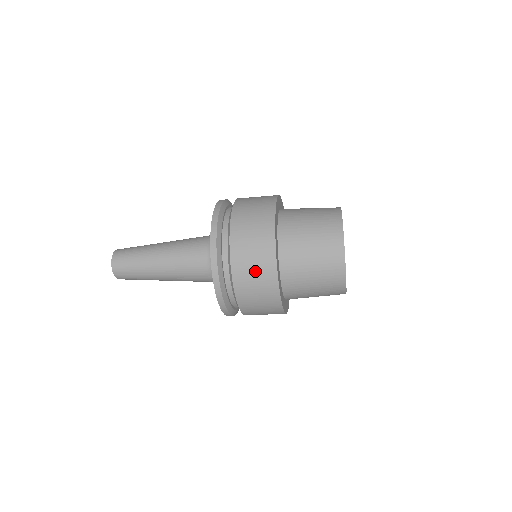
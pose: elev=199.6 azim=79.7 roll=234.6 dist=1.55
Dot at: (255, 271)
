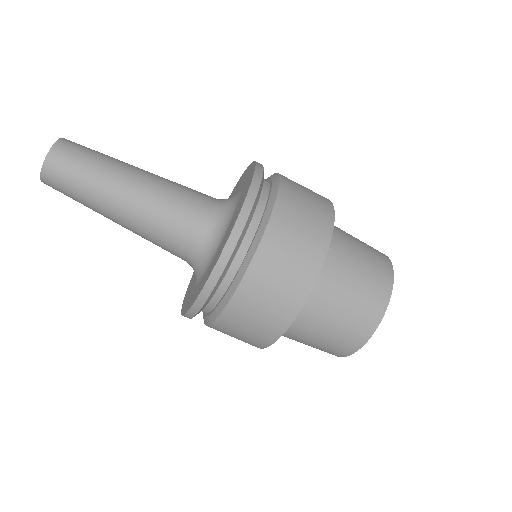
Dot at: (286, 271)
